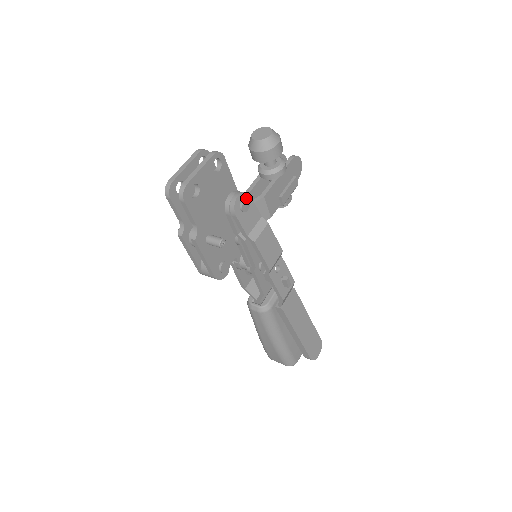
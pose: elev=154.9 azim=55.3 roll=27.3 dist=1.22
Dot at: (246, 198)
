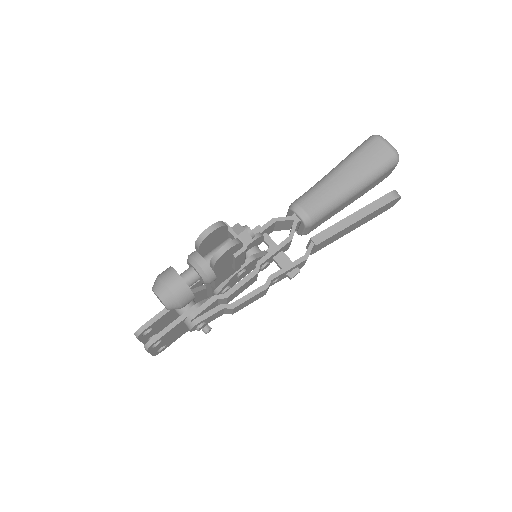
Dot at: (198, 325)
